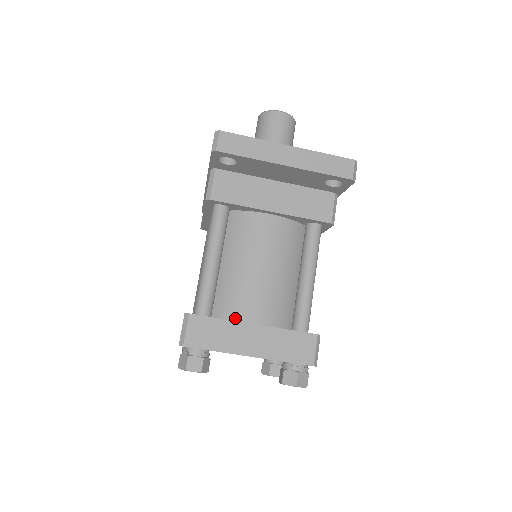
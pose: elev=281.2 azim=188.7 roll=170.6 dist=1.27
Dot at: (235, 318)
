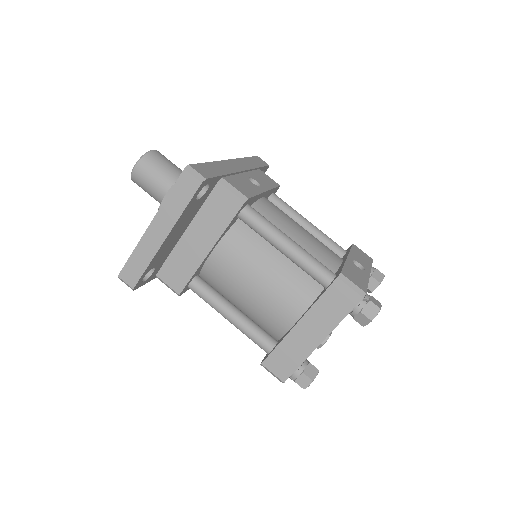
Dot at: (286, 329)
